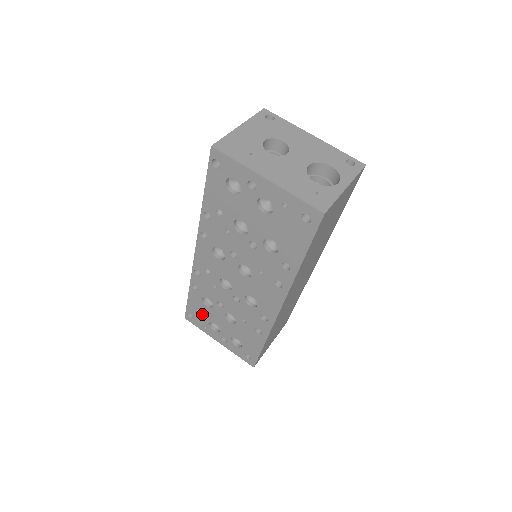
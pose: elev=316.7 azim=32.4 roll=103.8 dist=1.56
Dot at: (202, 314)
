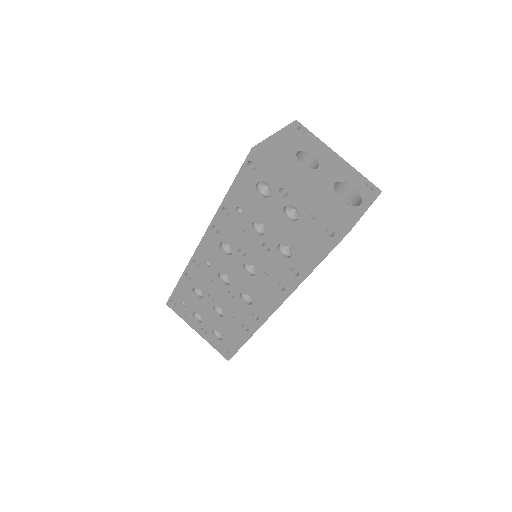
Dot at: (187, 303)
